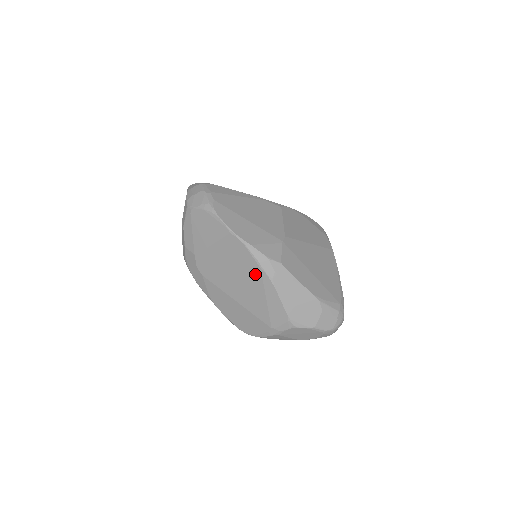
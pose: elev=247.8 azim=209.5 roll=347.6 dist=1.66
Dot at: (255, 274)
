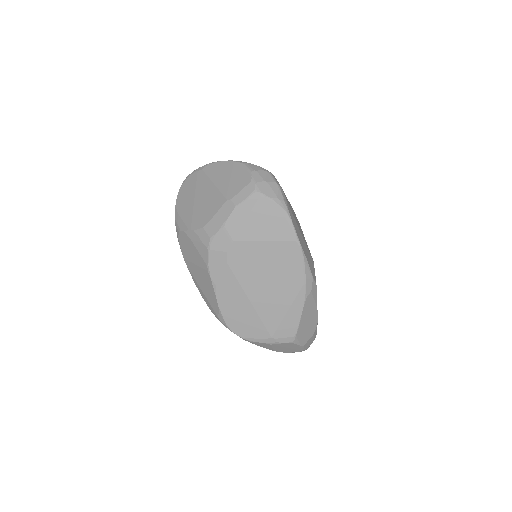
Dot at: (293, 286)
